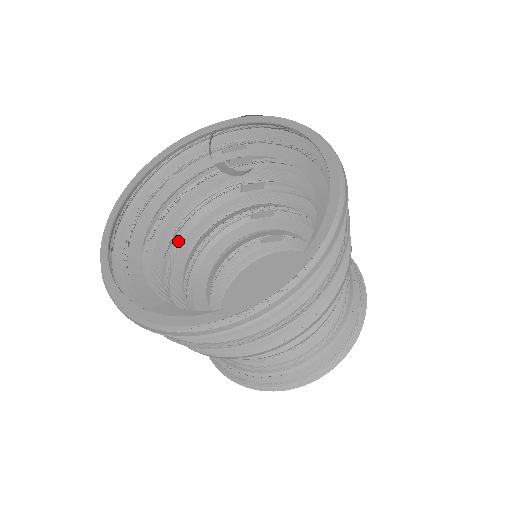
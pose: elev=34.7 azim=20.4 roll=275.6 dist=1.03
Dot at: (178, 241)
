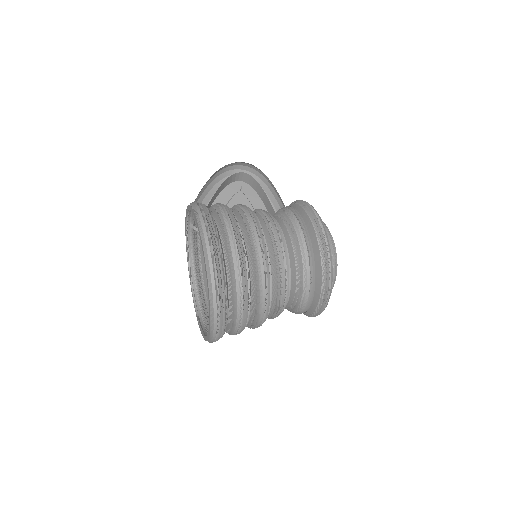
Dot at: occluded
